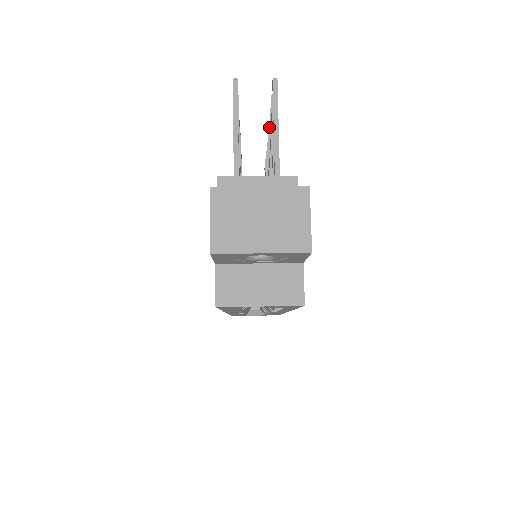
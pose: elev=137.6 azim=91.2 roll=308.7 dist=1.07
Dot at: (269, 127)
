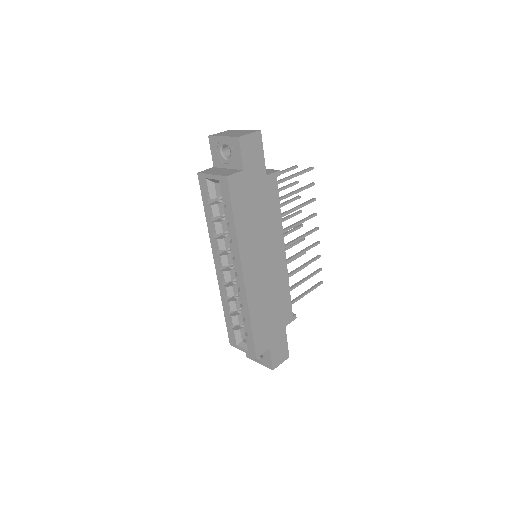
Dot at: (313, 214)
